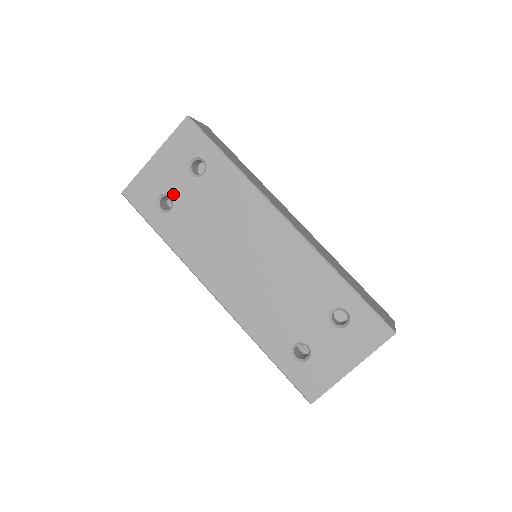
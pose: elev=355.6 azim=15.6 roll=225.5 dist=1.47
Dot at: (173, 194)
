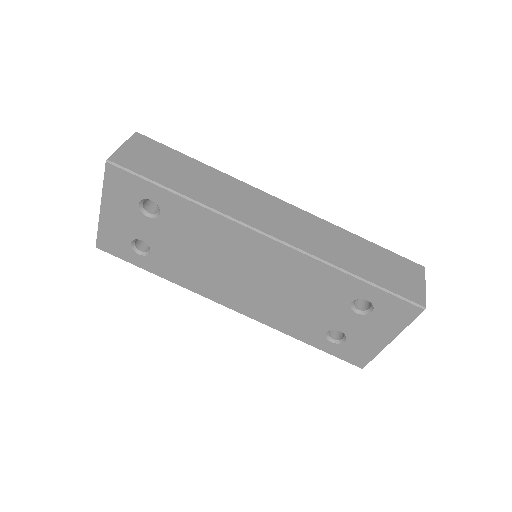
Dot at: (143, 238)
